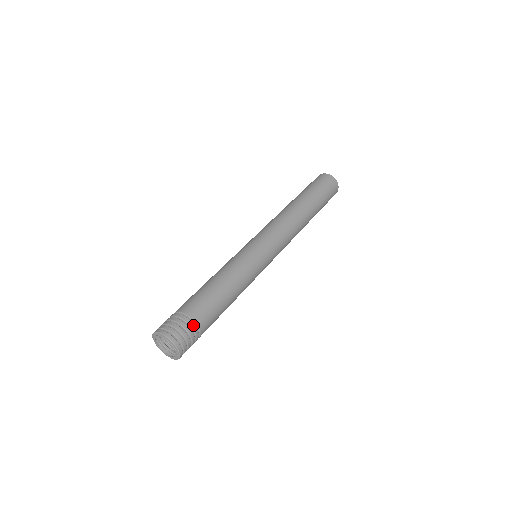
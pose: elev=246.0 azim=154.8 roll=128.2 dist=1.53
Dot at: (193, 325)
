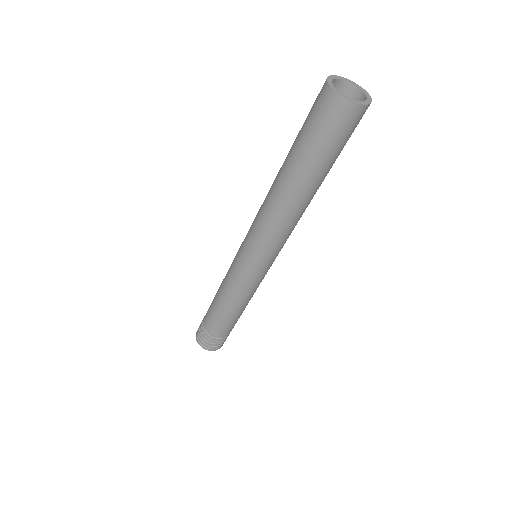
Dot at: (214, 338)
